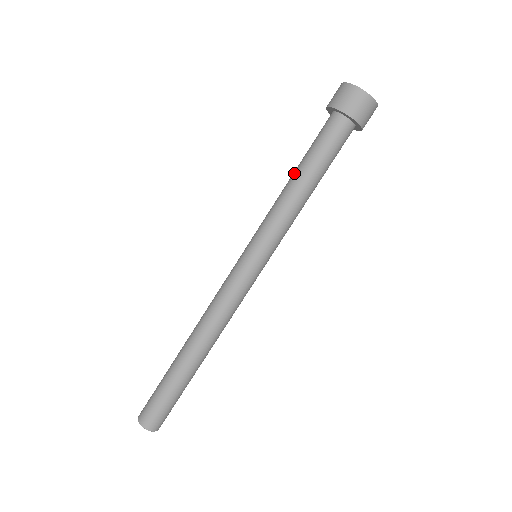
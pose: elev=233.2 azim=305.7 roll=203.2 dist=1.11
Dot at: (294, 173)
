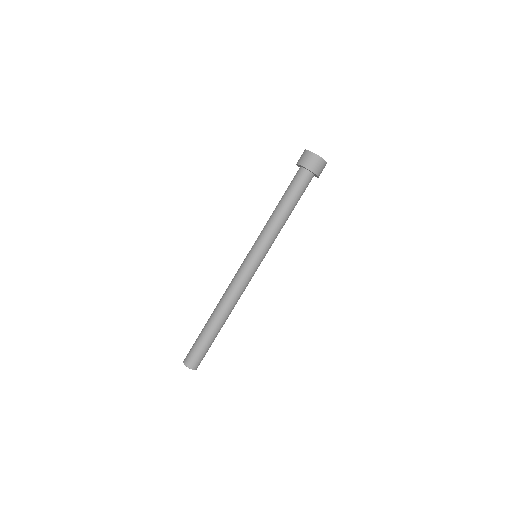
Dot at: (282, 207)
